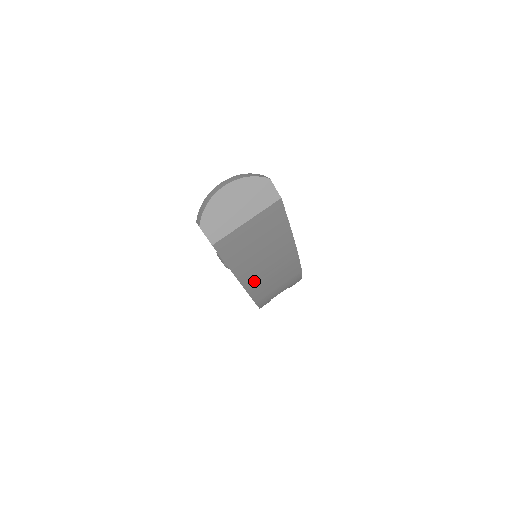
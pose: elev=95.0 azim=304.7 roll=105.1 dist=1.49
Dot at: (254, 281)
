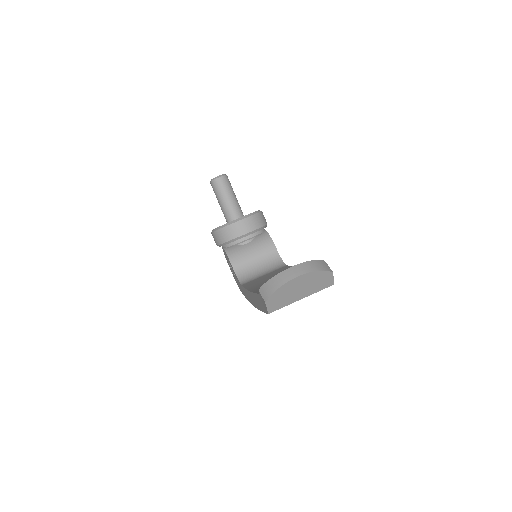
Dot at: occluded
